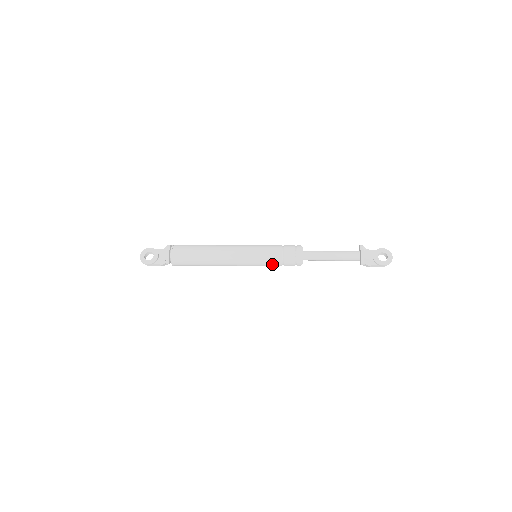
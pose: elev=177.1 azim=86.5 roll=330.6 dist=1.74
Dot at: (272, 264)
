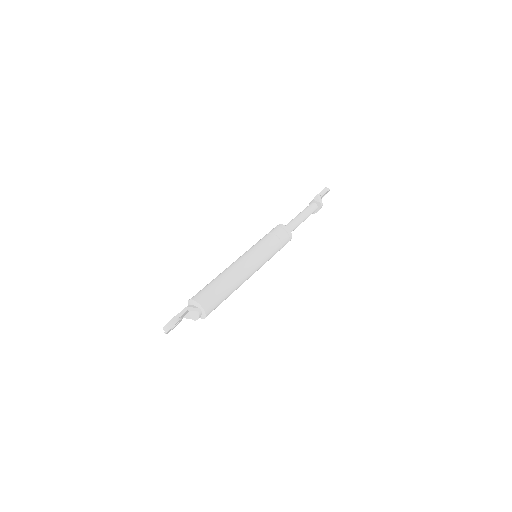
Dot at: occluded
